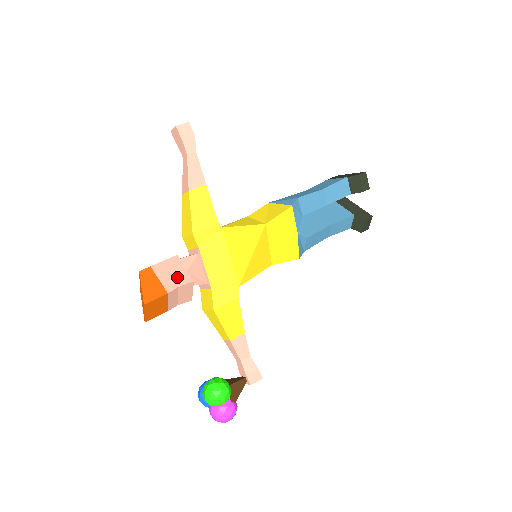
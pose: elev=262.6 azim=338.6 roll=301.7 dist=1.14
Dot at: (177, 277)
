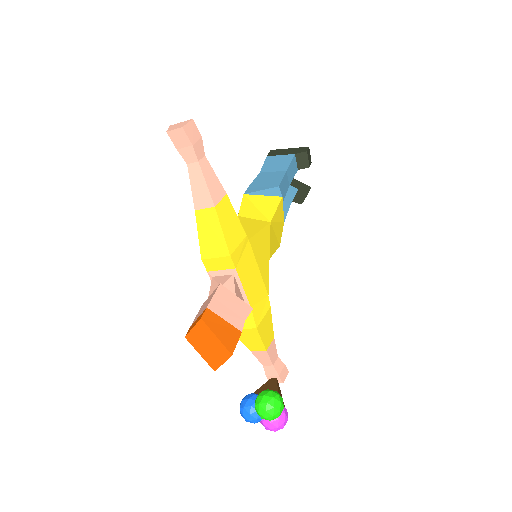
Dot at: (237, 310)
